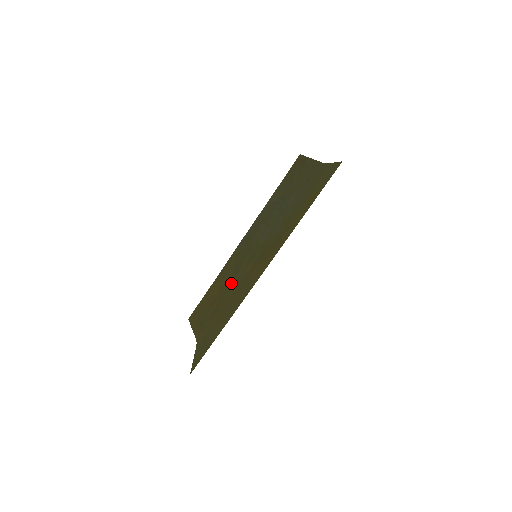
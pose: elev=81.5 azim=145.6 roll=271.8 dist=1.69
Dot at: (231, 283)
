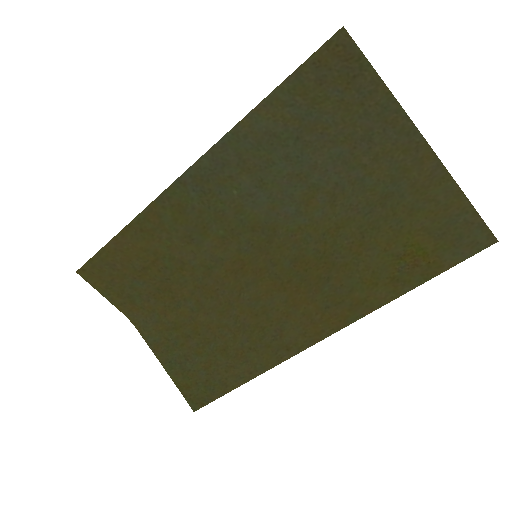
Dot at: (185, 260)
